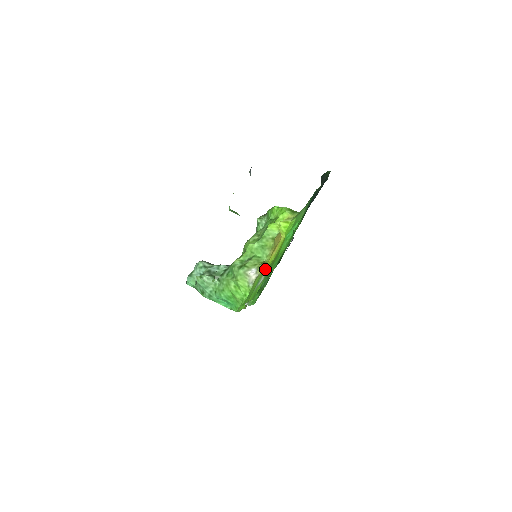
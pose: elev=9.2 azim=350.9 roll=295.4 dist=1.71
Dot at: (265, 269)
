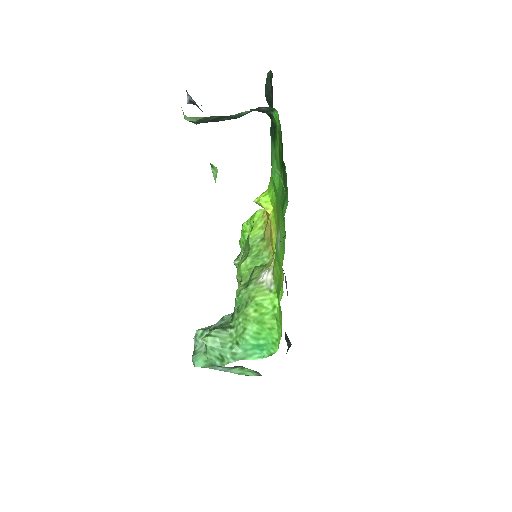
Dot at: (275, 252)
